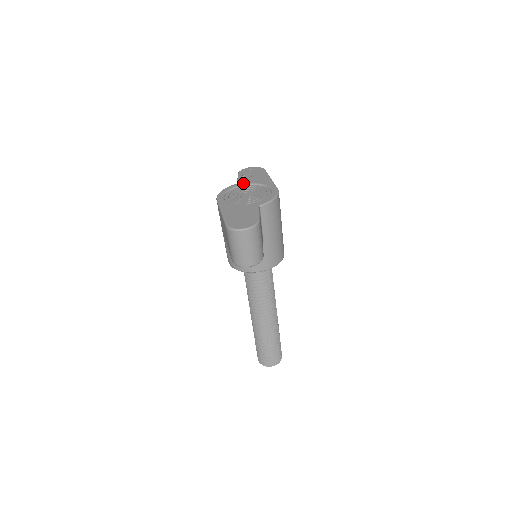
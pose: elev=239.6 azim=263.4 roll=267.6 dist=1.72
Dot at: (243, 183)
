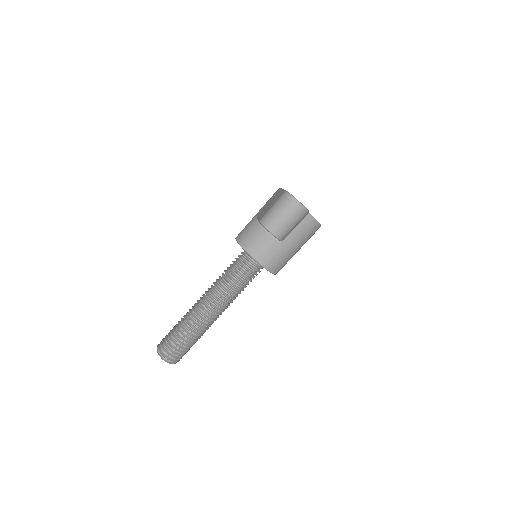
Dot at: occluded
